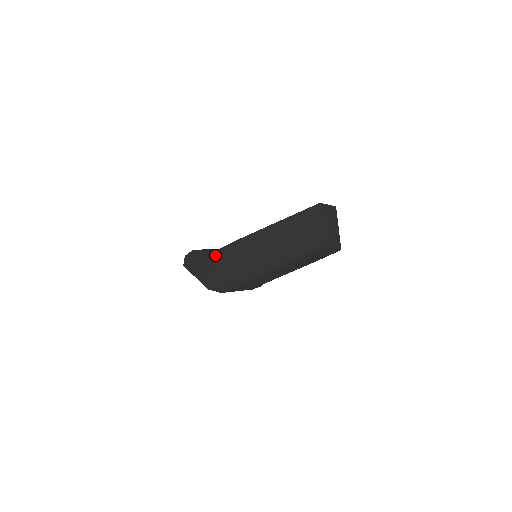
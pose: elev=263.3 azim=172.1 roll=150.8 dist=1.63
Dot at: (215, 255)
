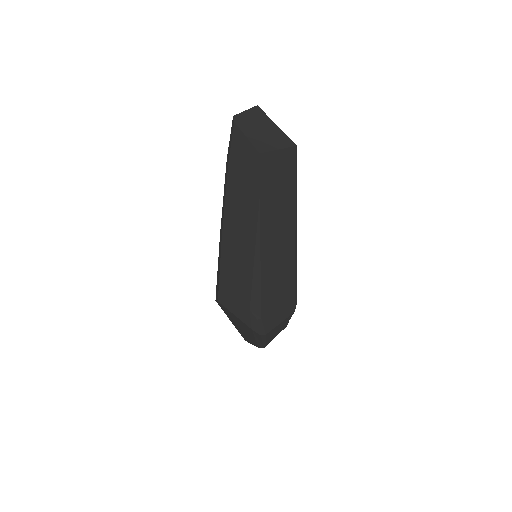
Dot at: occluded
